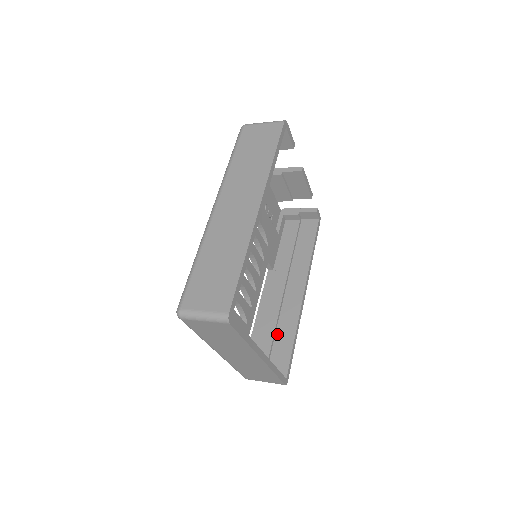
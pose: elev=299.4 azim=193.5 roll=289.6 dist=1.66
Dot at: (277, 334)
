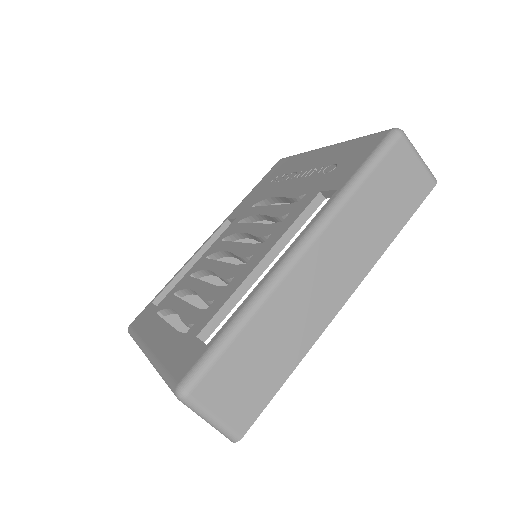
Dot at: (191, 304)
